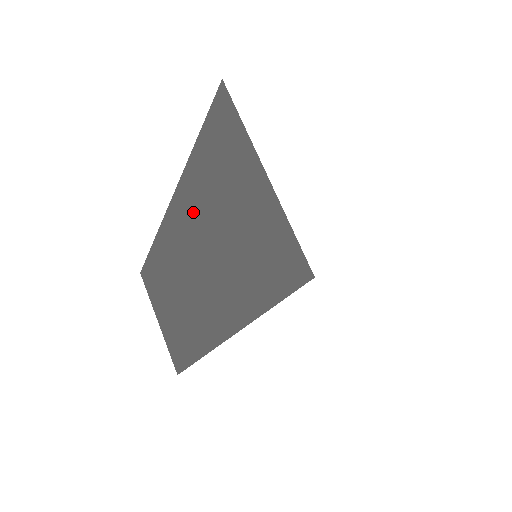
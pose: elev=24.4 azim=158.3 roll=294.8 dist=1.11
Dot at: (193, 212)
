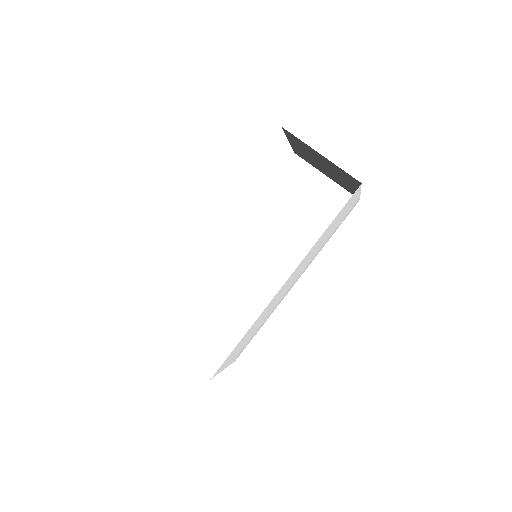
Dot at: occluded
